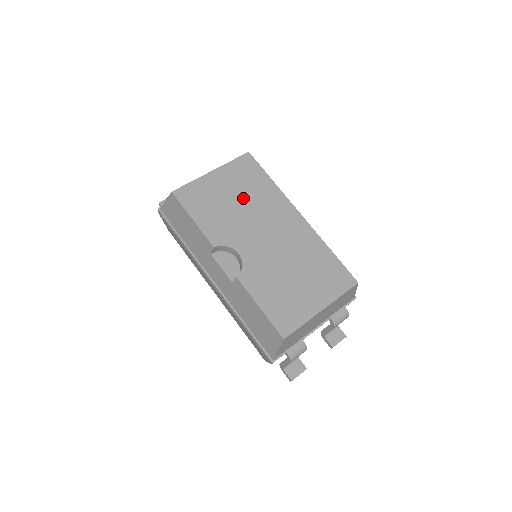
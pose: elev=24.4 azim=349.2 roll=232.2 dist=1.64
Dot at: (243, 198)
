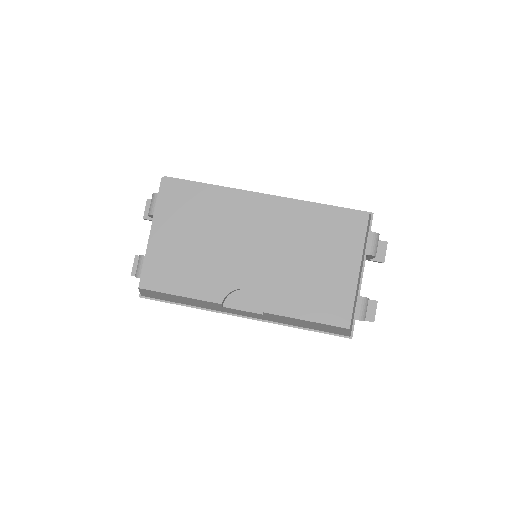
Dot at: (201, 231)
